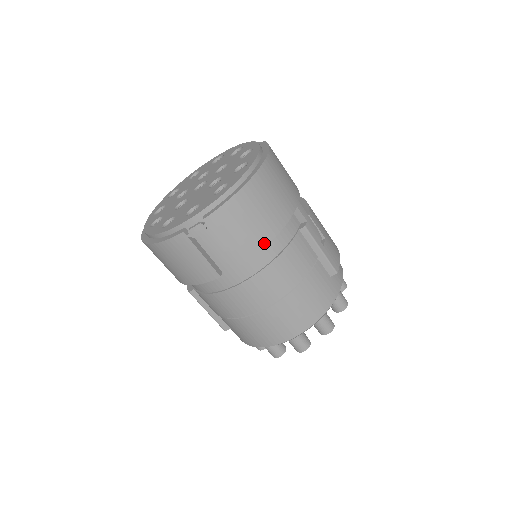
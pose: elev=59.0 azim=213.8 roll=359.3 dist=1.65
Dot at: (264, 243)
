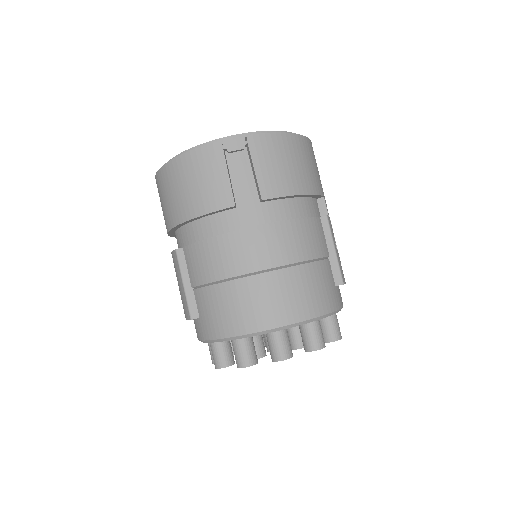
Dot at: (292, 192)
